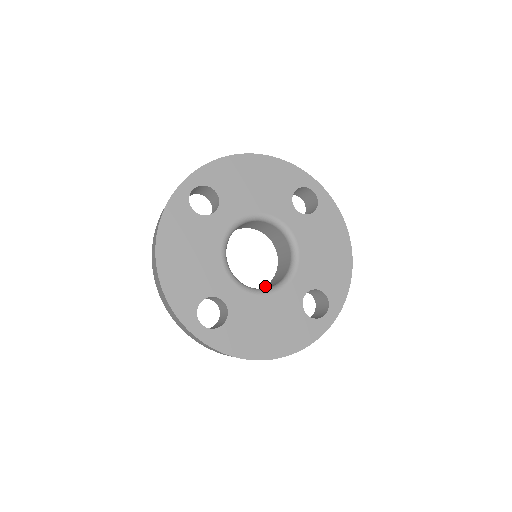
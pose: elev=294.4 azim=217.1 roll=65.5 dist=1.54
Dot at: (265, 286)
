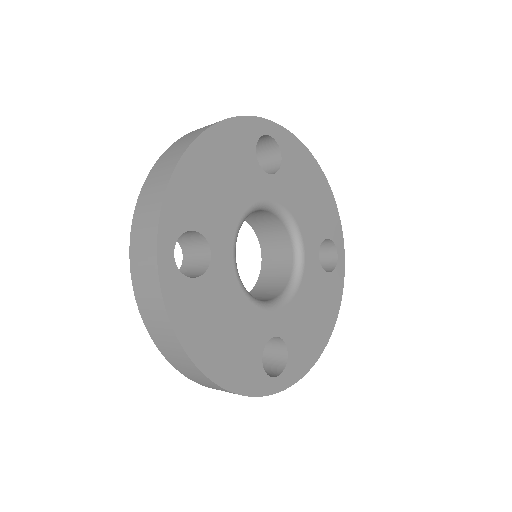
Dot at: (262, 269)
